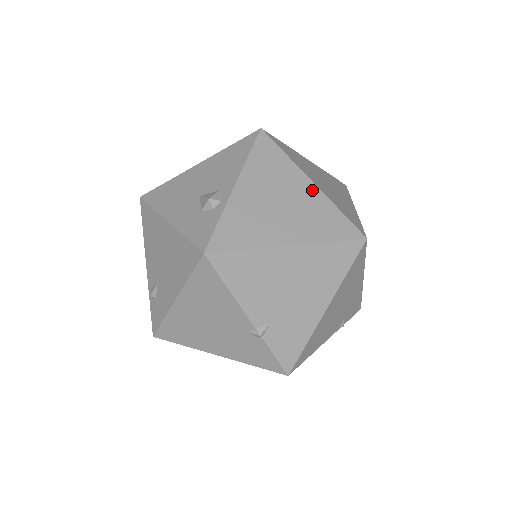
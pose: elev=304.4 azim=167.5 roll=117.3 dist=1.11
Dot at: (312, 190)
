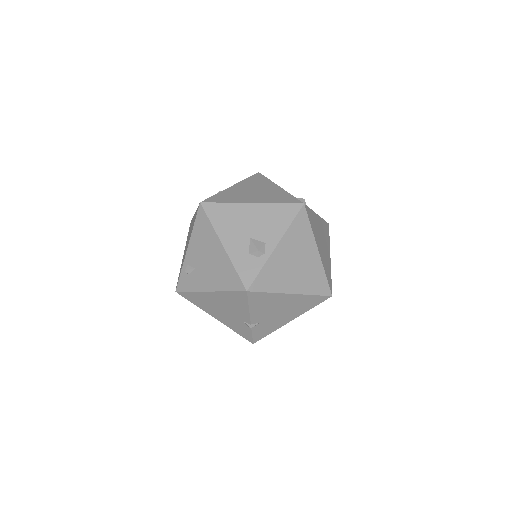
Dot at: (316, 258)
